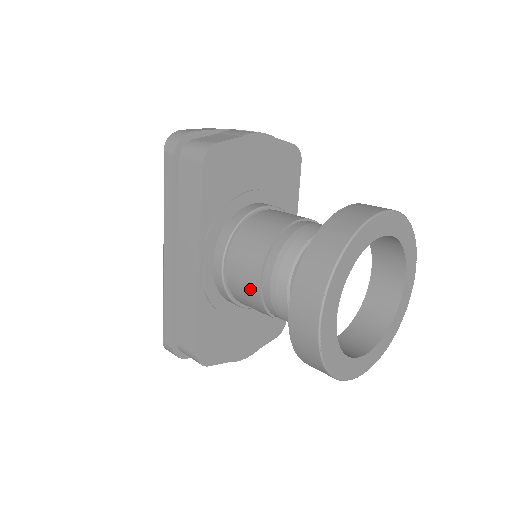
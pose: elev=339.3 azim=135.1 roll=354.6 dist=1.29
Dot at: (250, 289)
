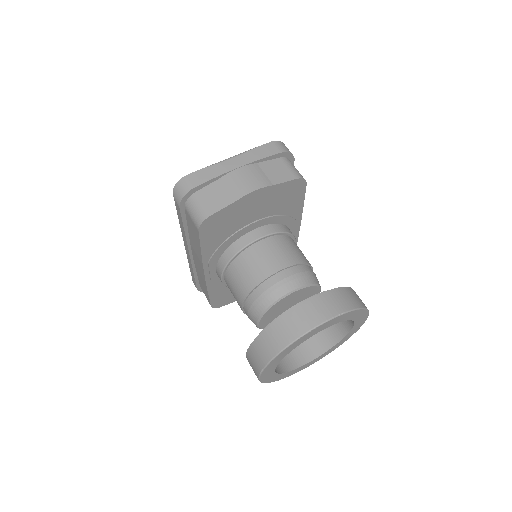
Dot at: occluded
